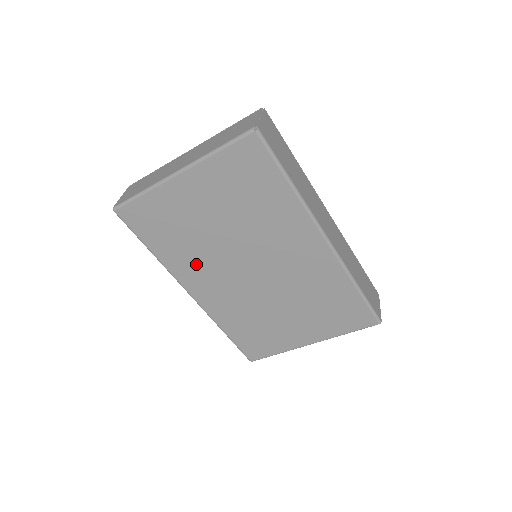
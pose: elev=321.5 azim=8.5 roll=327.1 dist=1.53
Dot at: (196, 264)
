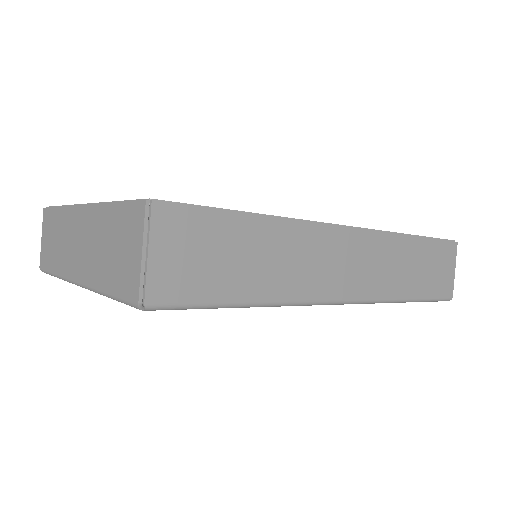
Dot at: occluded
